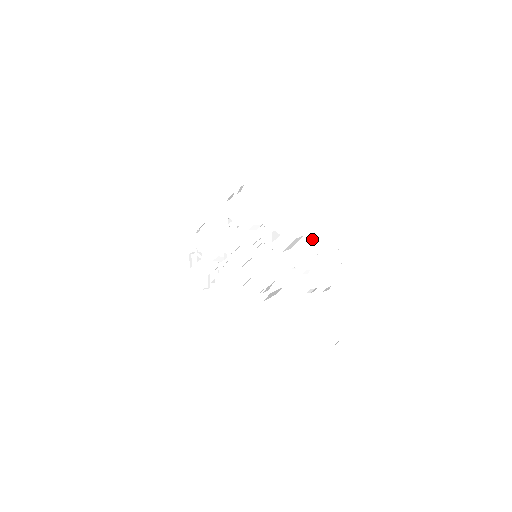
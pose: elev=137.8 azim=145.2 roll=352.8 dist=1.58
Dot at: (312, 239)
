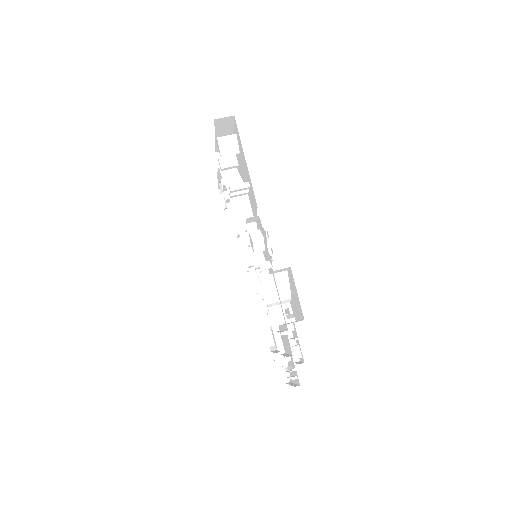
Dot at: (294, 310)
